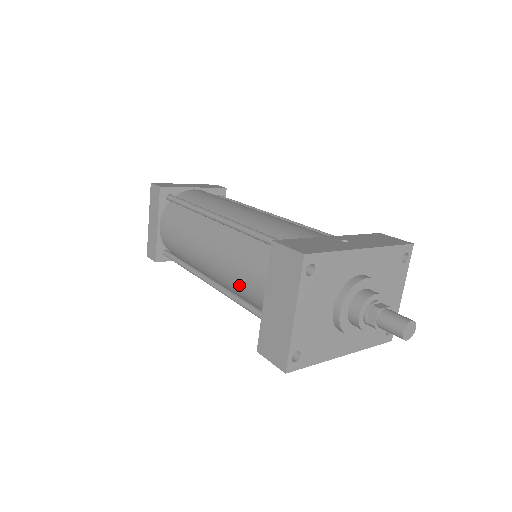
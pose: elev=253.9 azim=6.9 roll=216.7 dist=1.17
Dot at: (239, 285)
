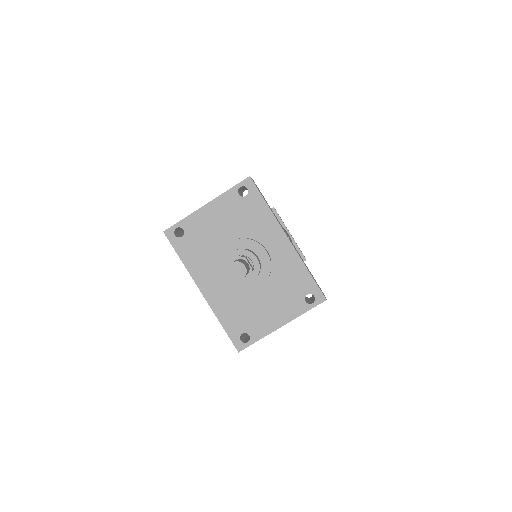
Dot at: occluded
